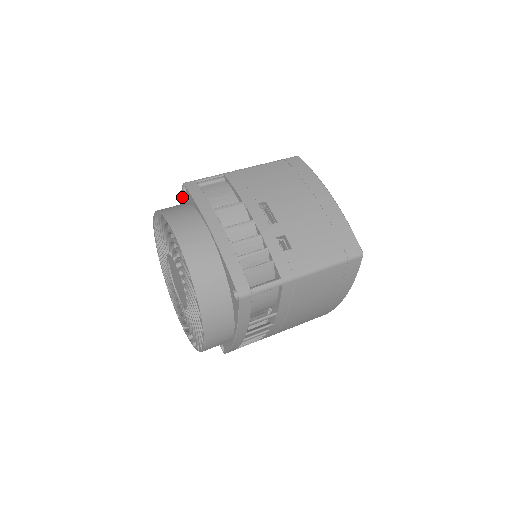
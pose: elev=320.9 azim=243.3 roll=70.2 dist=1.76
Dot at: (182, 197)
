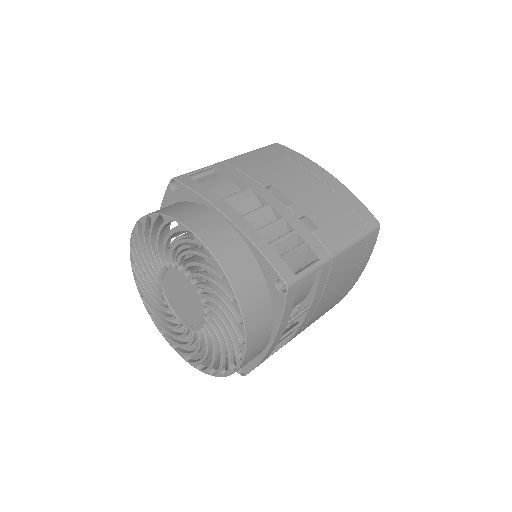
Dot at: (167, 198)
